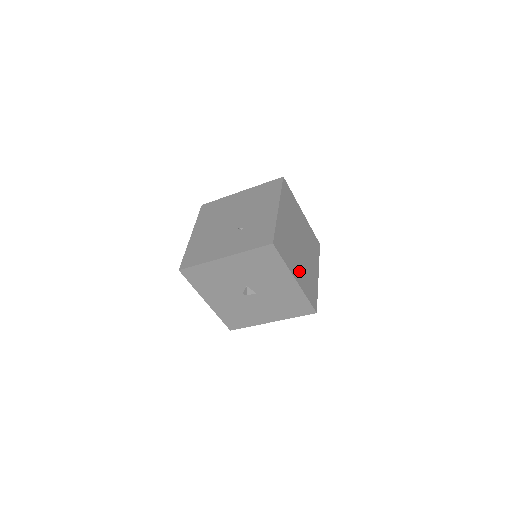
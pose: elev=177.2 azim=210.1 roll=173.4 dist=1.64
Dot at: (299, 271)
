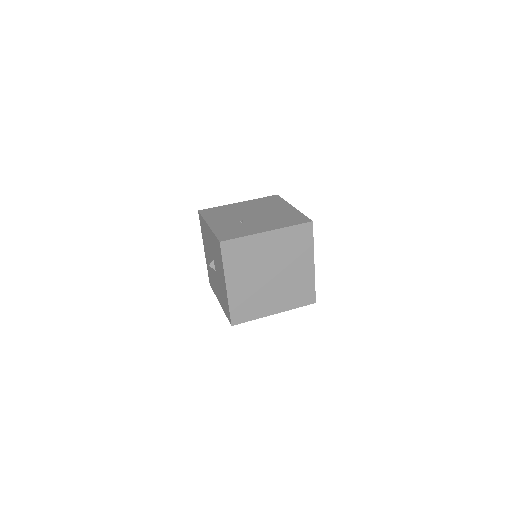
Dot at: (241, 286)
